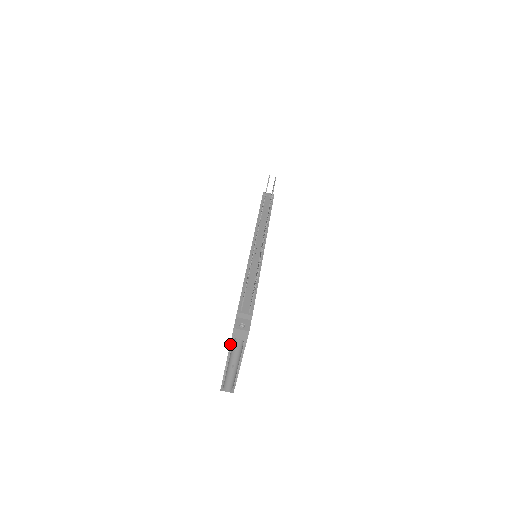
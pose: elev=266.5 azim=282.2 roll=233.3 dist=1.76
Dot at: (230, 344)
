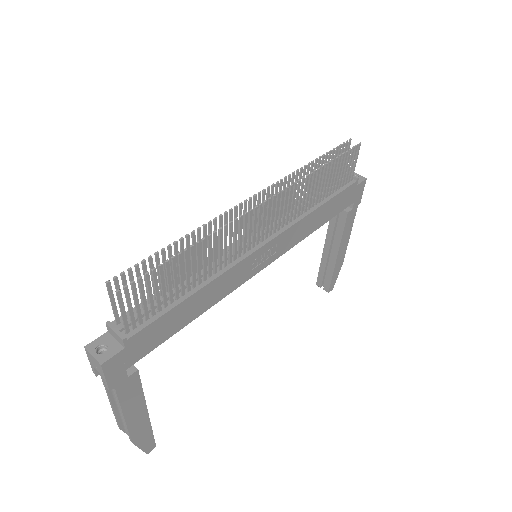
Dot at: occluded
